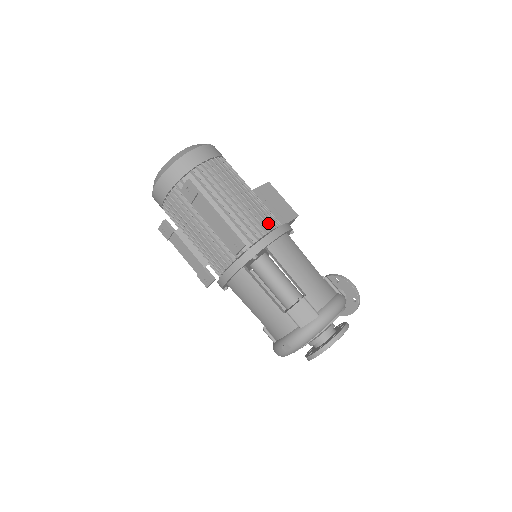
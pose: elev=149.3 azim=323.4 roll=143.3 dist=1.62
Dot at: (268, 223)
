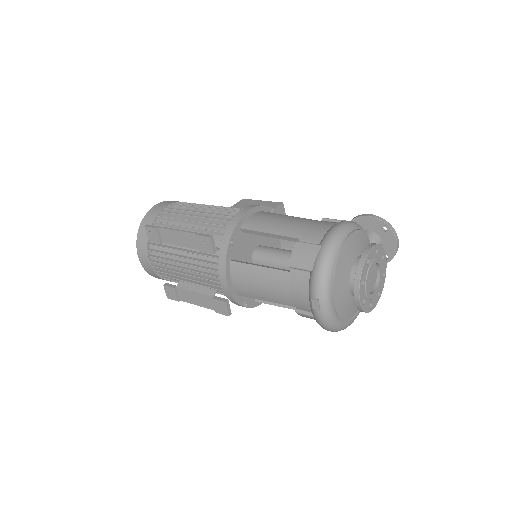
Dot at: occluded
